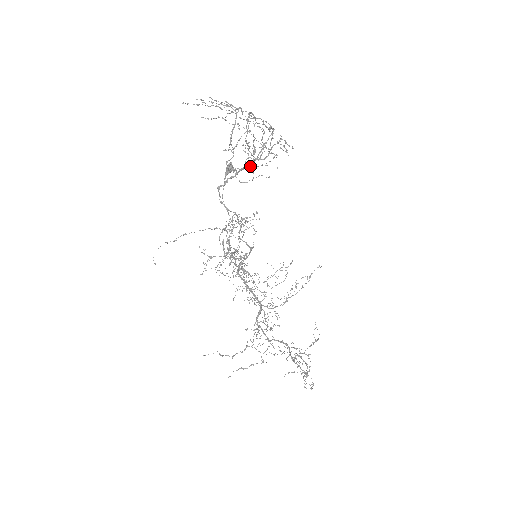
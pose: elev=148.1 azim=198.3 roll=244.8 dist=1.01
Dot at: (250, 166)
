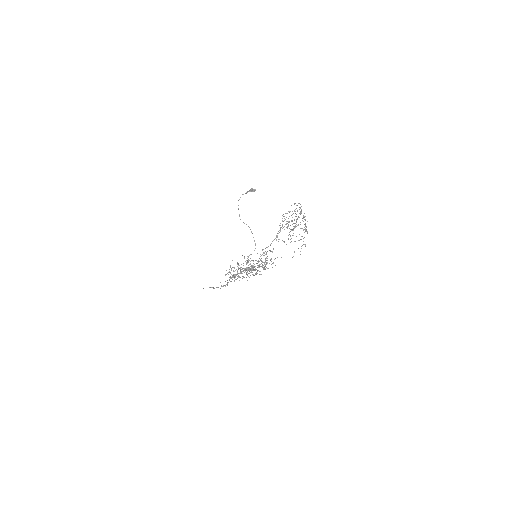
Dot at: (282, 228)
